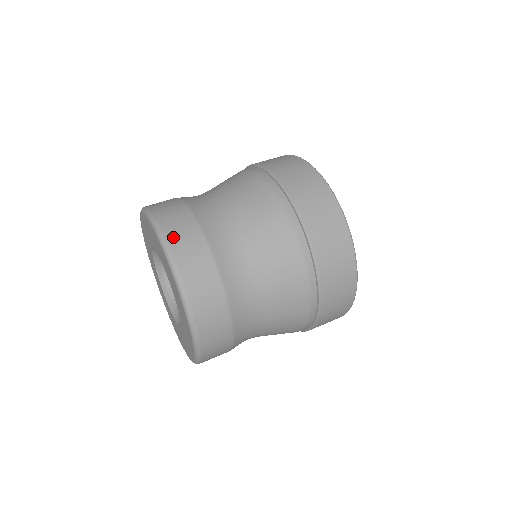
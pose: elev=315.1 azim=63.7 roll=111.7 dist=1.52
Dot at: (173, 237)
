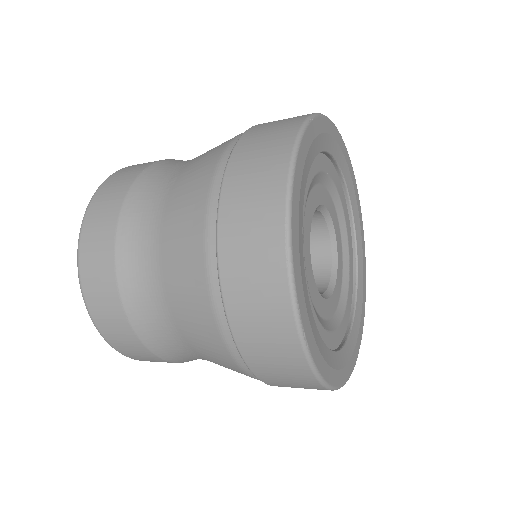
Dot at: occluded
